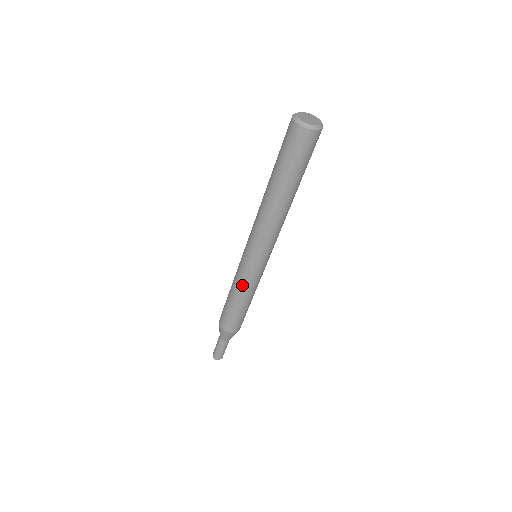
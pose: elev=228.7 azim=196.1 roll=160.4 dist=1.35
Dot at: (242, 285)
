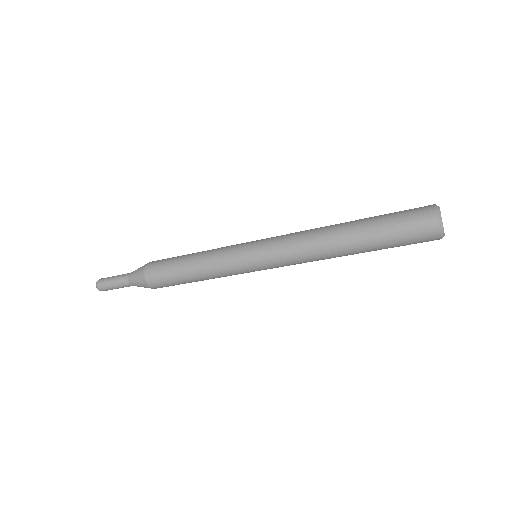
Dot at: (223, 276)
